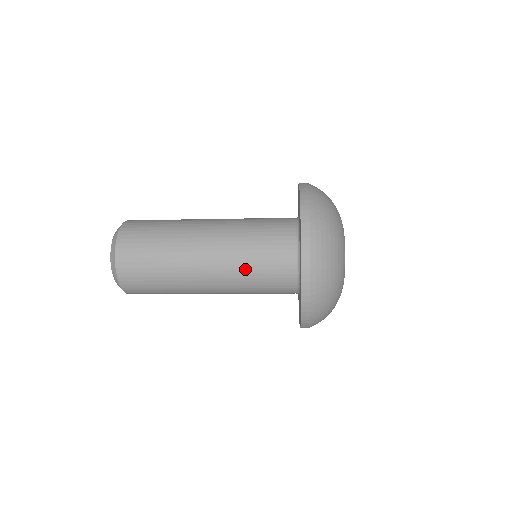
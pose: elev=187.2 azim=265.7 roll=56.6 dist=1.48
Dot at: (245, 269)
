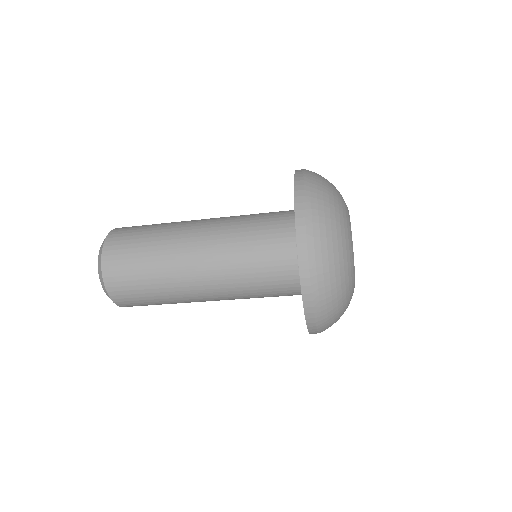
Dot at: (239, 257)
